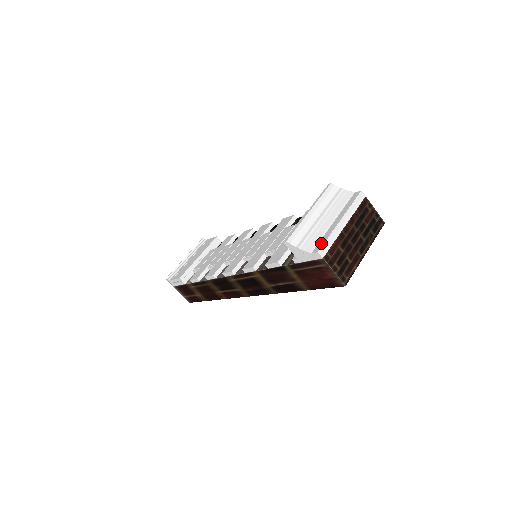
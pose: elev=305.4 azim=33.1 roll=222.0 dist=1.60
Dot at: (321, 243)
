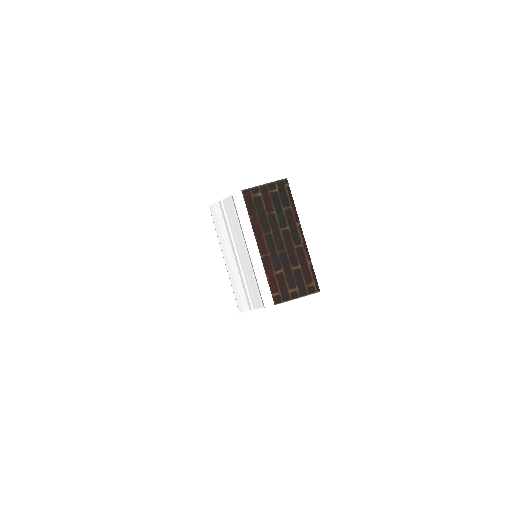
Dot at: (259, 292)
